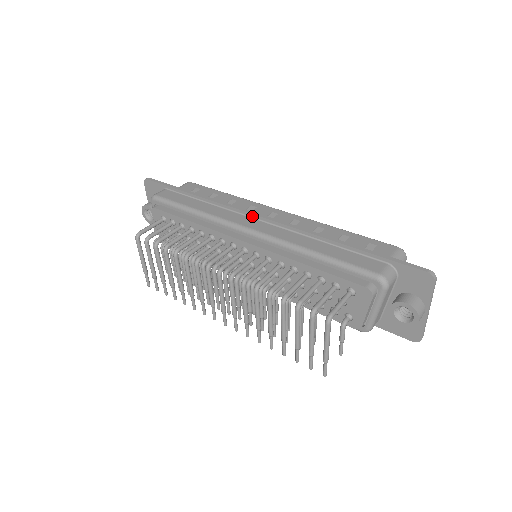
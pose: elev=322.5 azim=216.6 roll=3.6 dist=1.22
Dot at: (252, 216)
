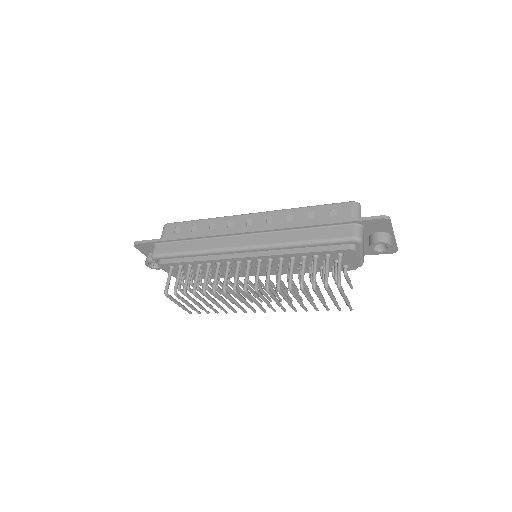
Dot at: (238, 234)
